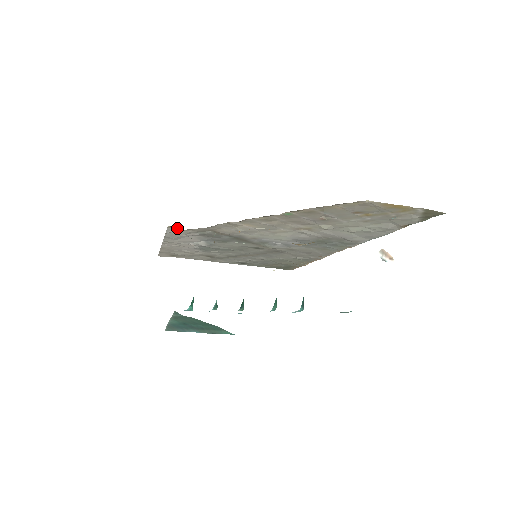
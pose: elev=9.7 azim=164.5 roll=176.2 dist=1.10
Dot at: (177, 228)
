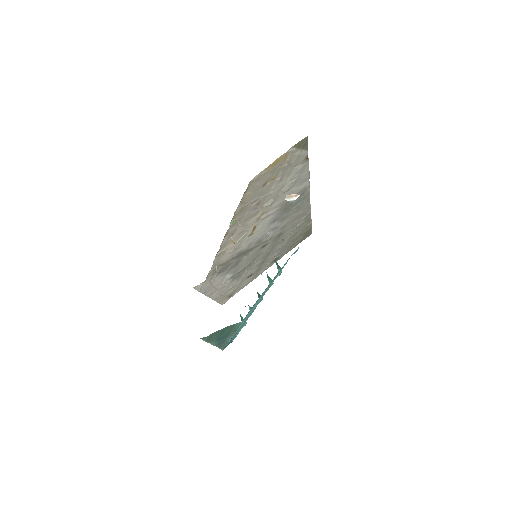
Dot at: (200, 284)
